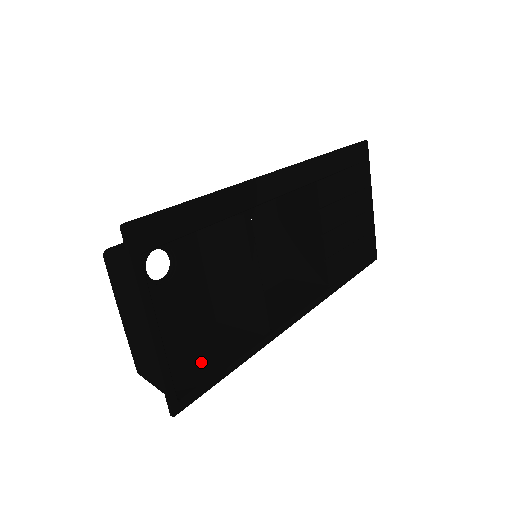
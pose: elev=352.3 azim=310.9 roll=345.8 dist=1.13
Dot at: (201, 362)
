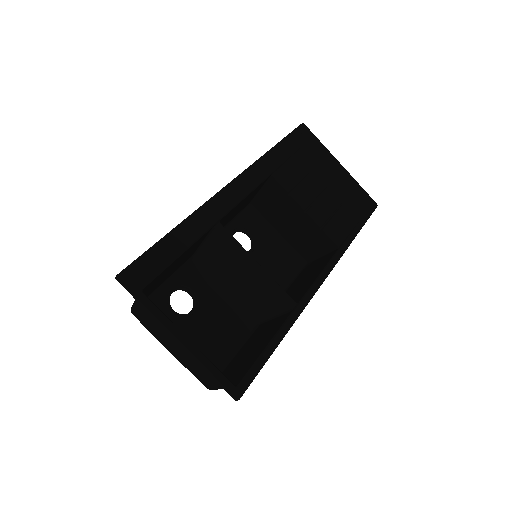
Dot at: (250, 355)
